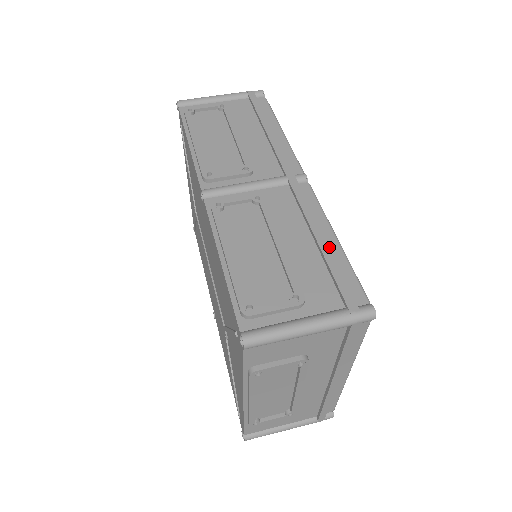
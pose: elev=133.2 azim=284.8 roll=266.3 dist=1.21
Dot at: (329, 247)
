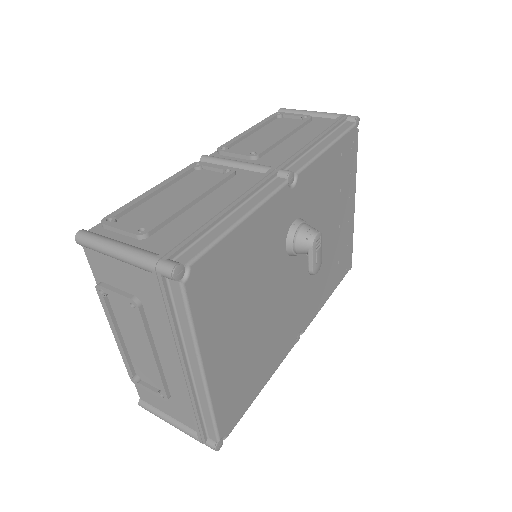
Dot at: (220, 216)
